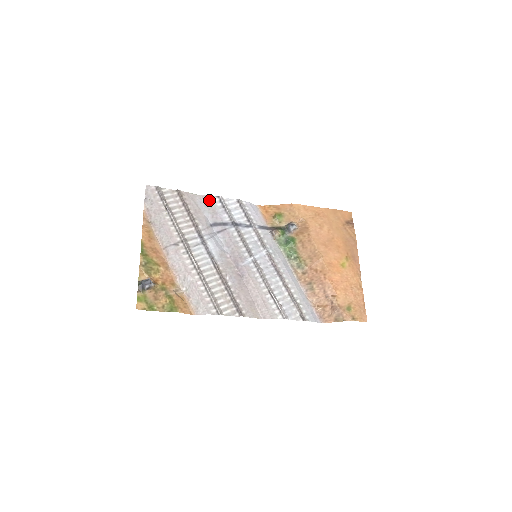
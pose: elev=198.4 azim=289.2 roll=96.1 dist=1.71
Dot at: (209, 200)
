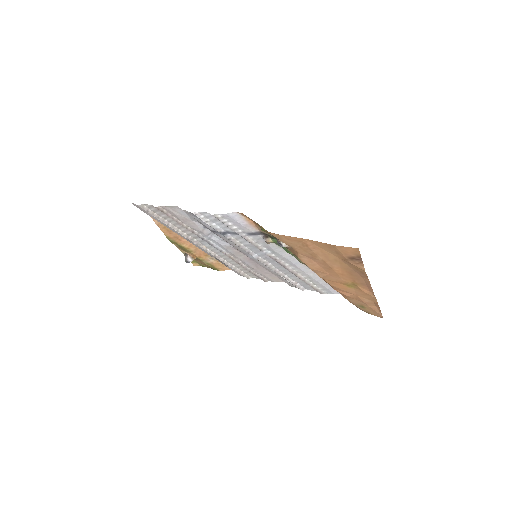
Dot at: (187, 213)
